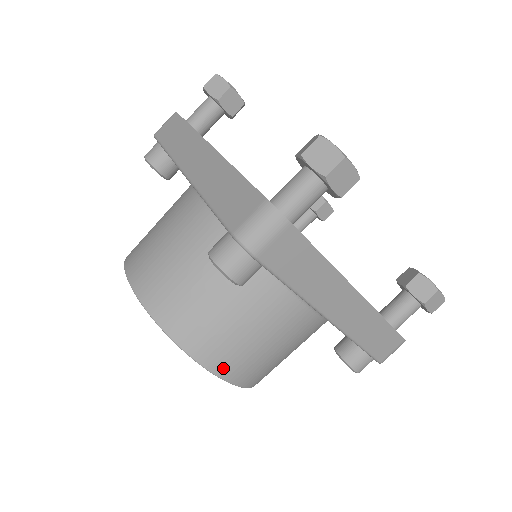
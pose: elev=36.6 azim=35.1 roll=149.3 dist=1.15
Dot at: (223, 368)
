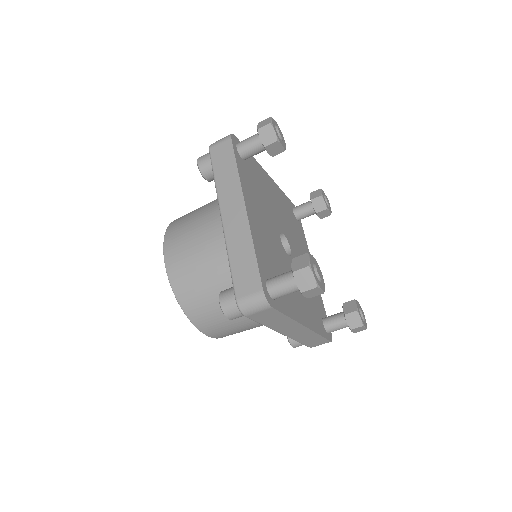
Dot at: (210, 332)
